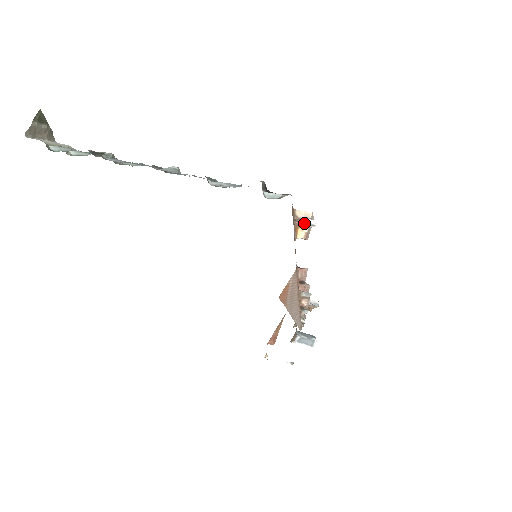
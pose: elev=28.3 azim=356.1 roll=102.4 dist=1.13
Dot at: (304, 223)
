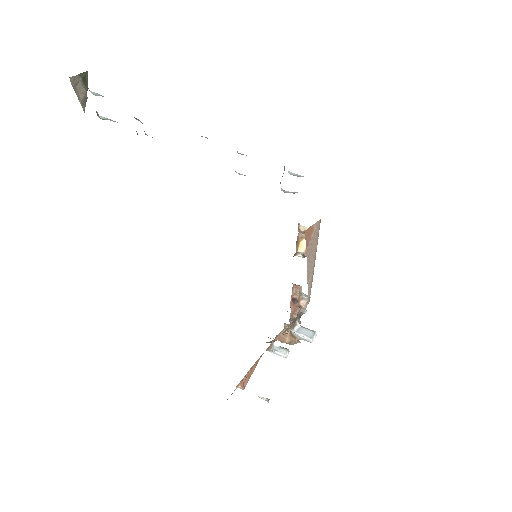
Dot at: occluded
